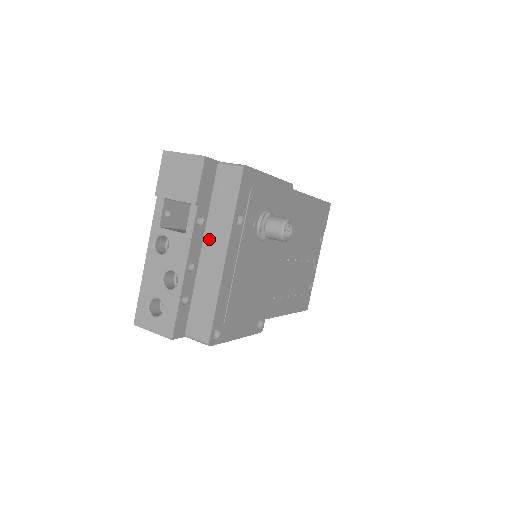
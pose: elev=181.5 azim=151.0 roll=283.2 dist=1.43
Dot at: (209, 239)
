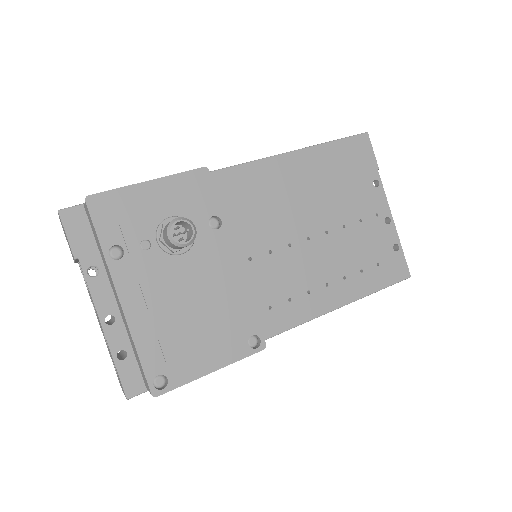
Dot at: (111, 284)
